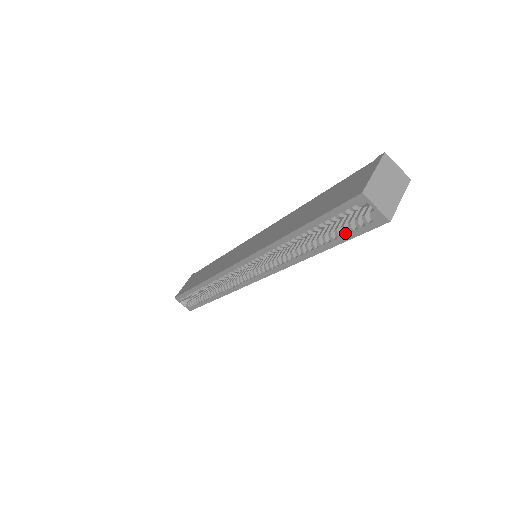
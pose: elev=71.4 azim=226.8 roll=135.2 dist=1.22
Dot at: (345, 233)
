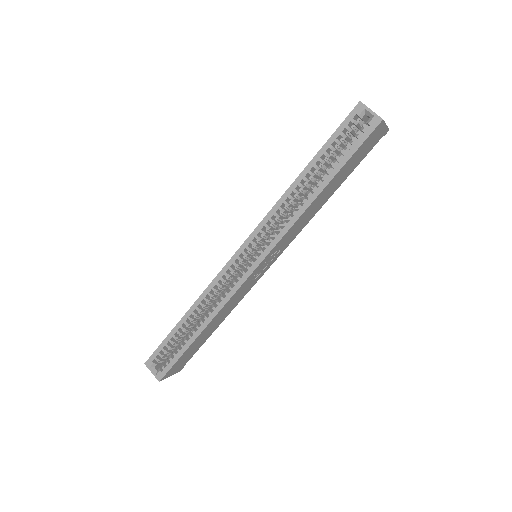
Dot at: (348, 150)
